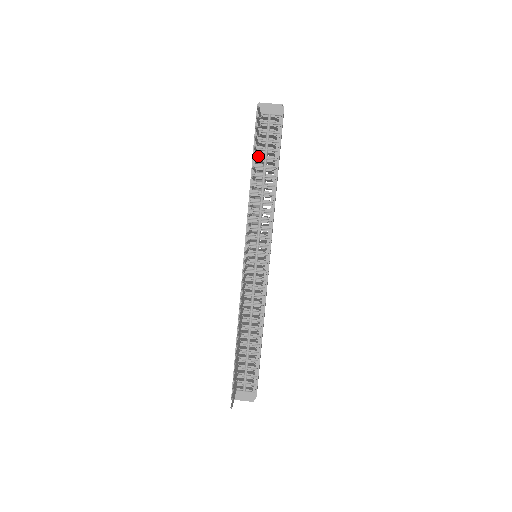
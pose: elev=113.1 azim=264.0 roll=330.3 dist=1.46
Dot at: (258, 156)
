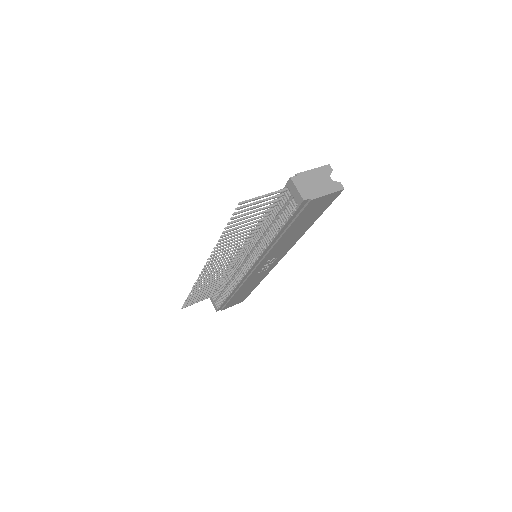
Dot at: (272, 211)
